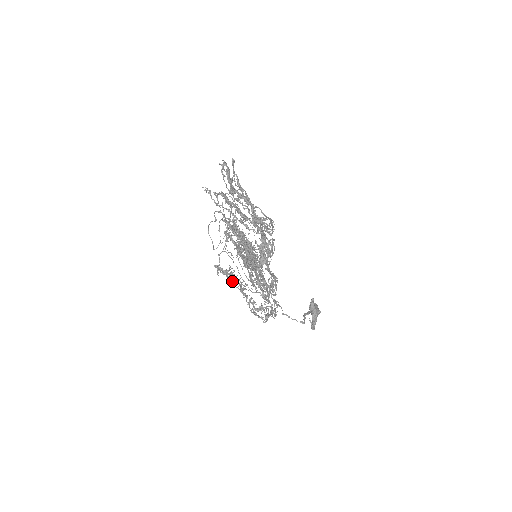
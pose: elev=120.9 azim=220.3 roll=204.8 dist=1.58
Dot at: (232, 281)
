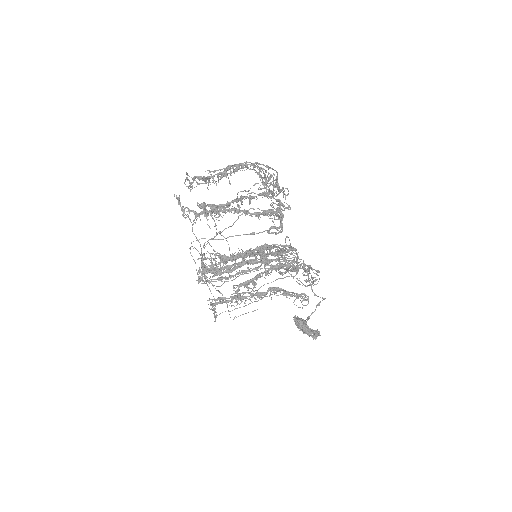
Dot at: (259, 288)
